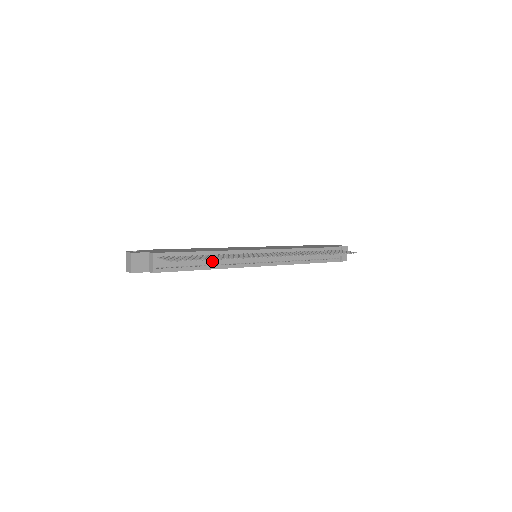
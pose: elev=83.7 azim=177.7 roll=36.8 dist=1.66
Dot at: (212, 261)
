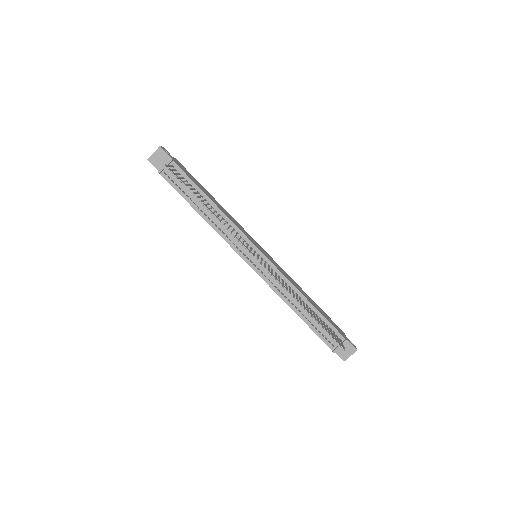
Dot at: (209, 213)
